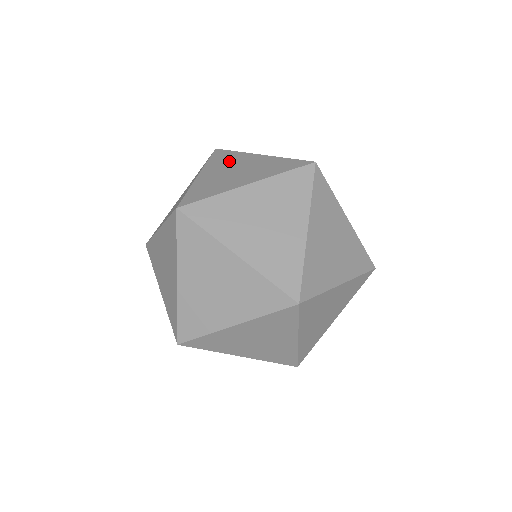
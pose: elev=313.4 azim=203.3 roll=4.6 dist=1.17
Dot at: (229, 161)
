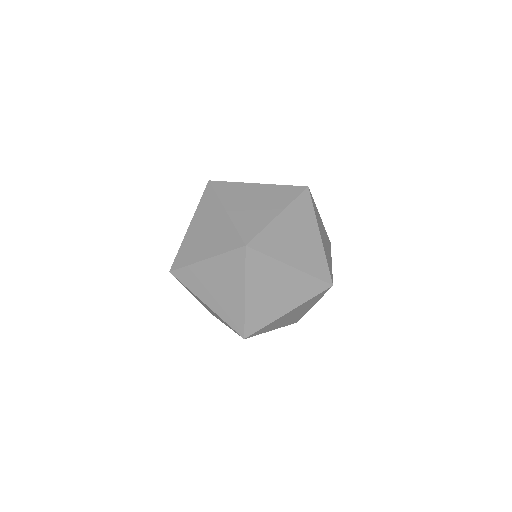
Dot at: (238, 193)
